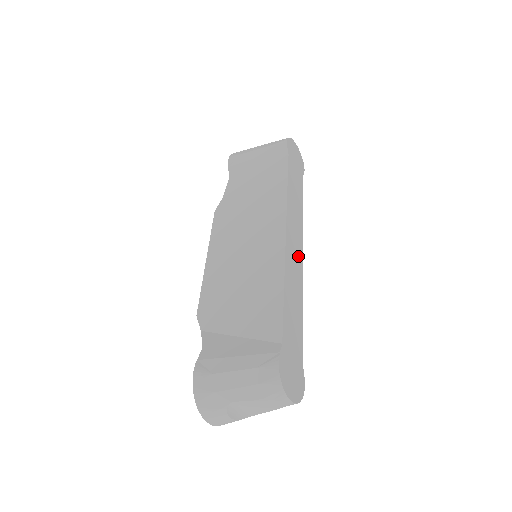
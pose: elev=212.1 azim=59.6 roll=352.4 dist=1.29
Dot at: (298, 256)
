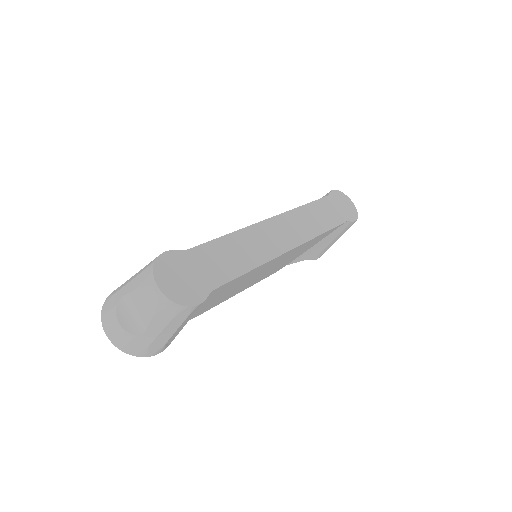
Dot at: (283, 242)
